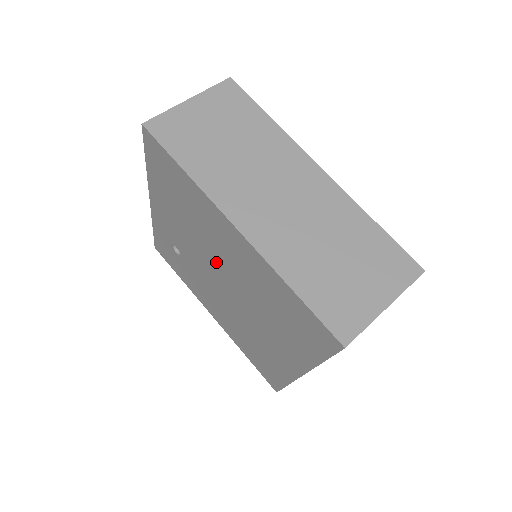
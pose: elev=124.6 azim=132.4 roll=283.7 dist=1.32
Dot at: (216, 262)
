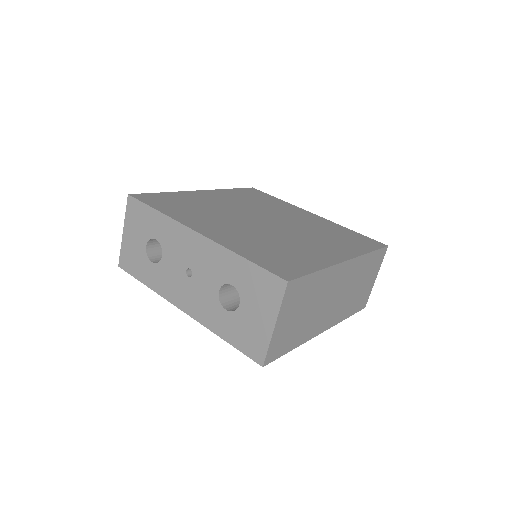
Dot at: occluded
